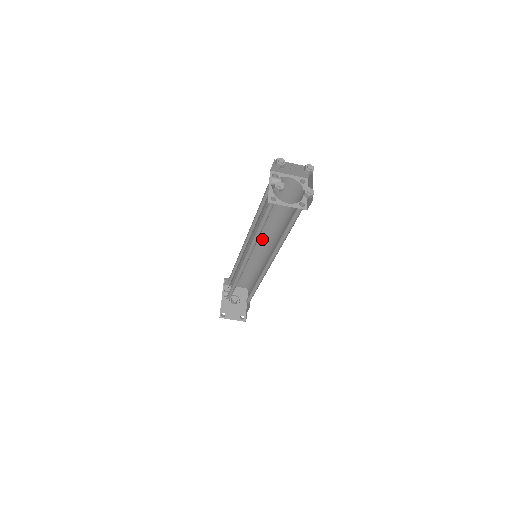
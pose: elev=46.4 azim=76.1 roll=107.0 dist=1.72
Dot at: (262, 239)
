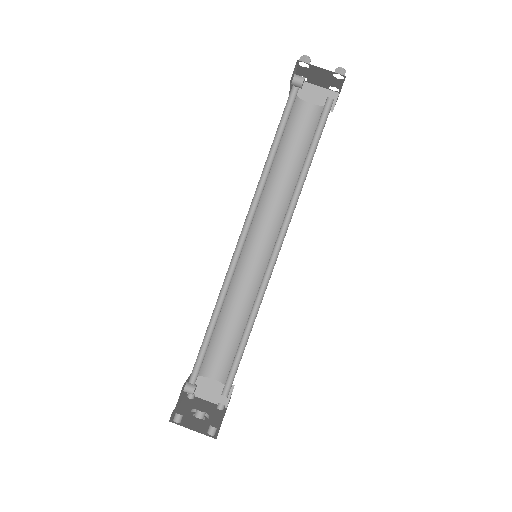
Dot at: (266, 239)
